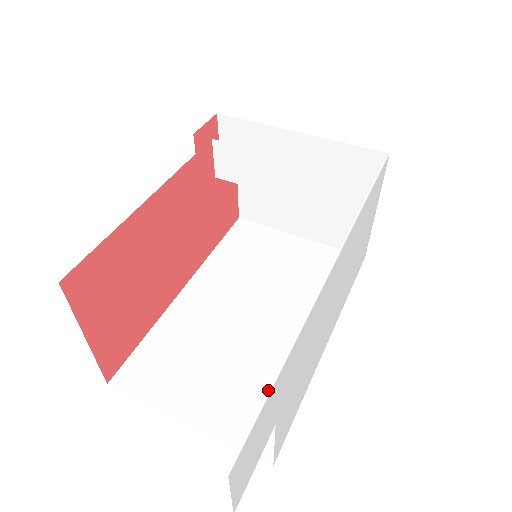
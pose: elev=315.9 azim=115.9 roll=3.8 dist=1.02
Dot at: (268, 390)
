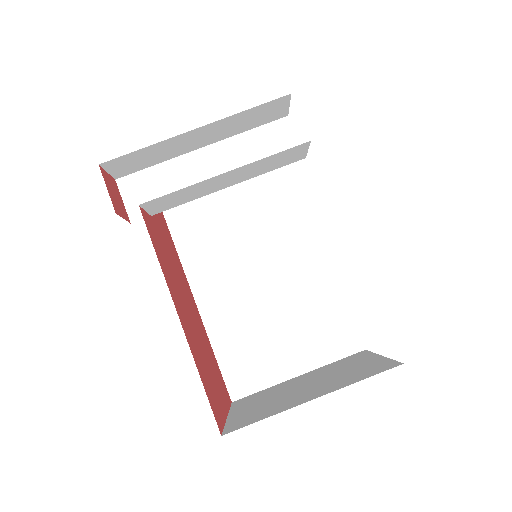
Dot at: (322, 313)
